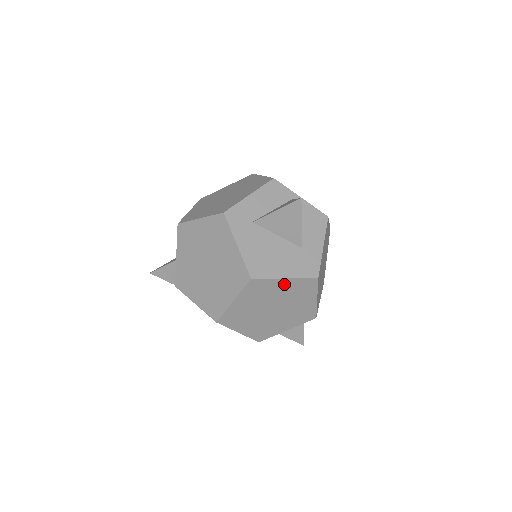
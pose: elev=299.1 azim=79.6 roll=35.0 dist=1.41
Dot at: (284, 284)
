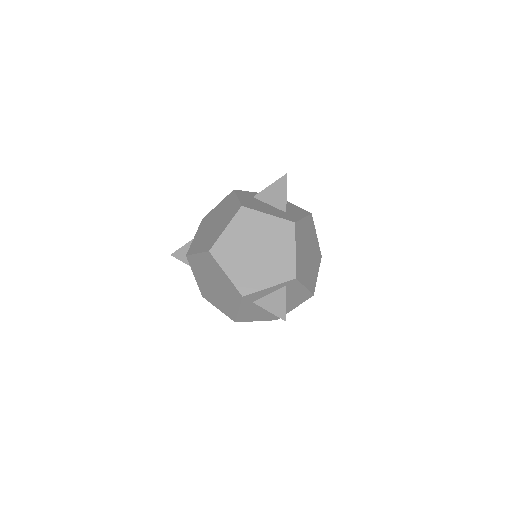
Dot at: (267, 221)
